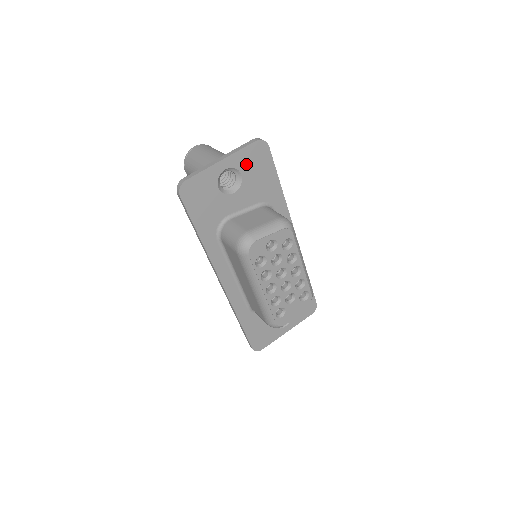
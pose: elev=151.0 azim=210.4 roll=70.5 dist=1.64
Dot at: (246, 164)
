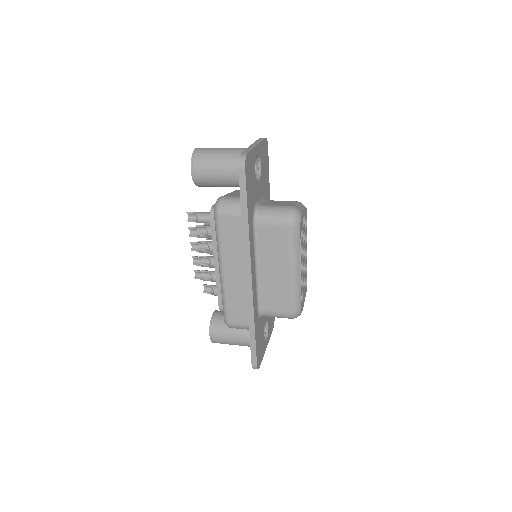
Dot at: (262, 156)
